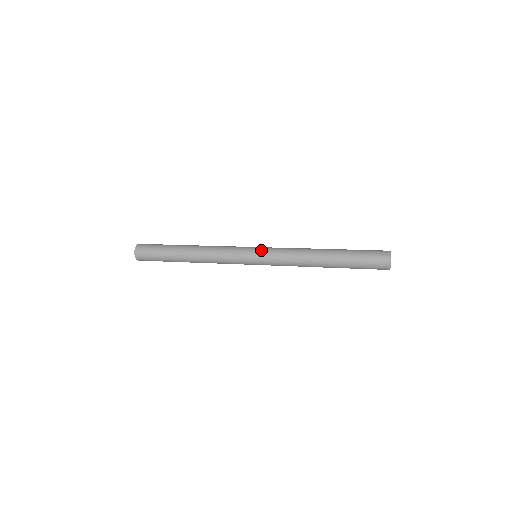
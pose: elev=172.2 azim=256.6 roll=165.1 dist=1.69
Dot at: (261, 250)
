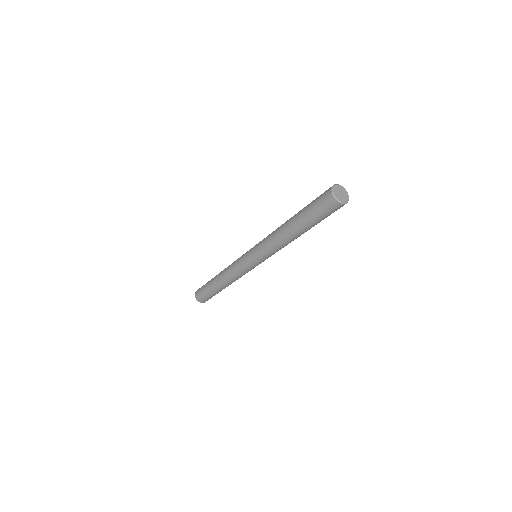
Dot at: occluded
